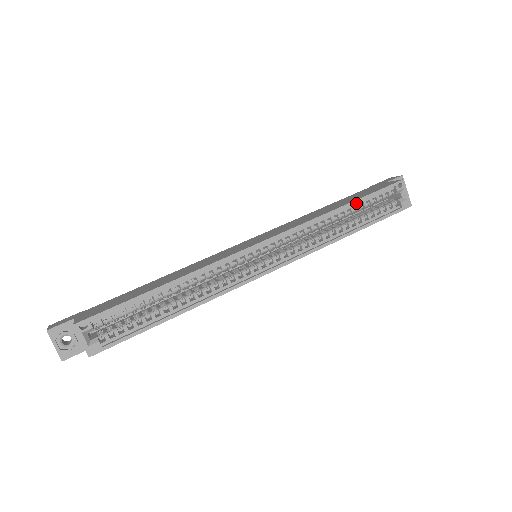
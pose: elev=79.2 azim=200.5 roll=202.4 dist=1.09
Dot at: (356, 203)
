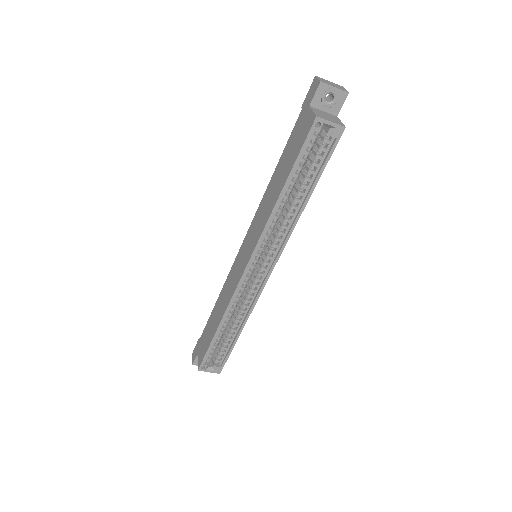
Dot at: (291, 176)
